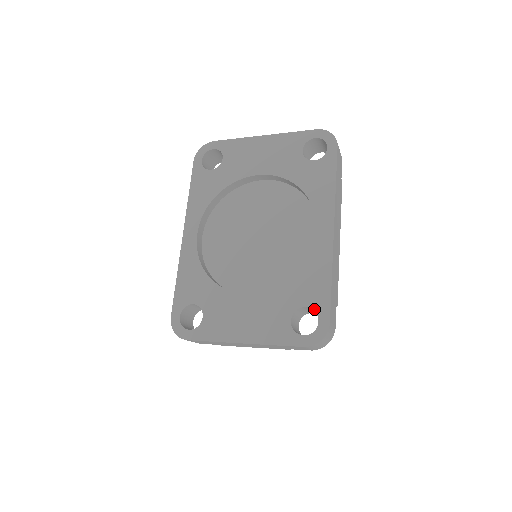
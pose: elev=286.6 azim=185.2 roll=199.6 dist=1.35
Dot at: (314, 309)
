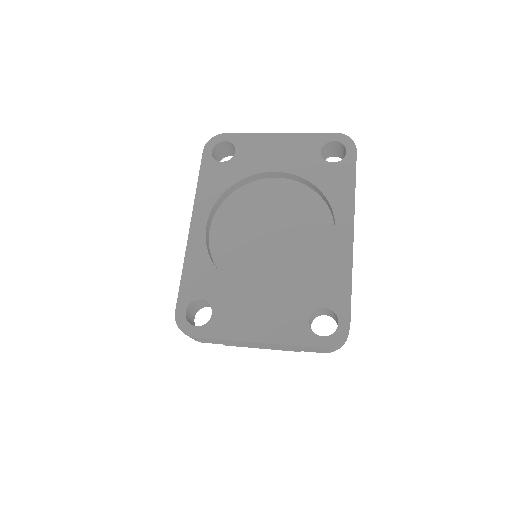
Dot at: (334, 310)
